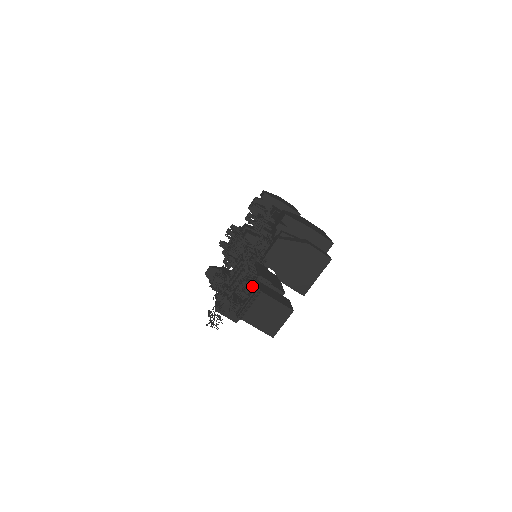
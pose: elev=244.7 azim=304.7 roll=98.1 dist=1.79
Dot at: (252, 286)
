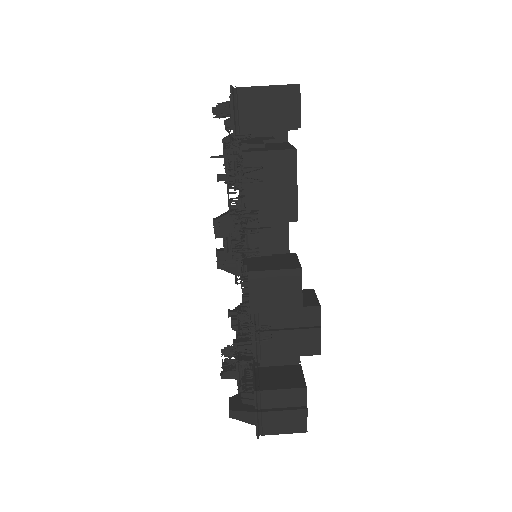
Dot at: (226, 104)
